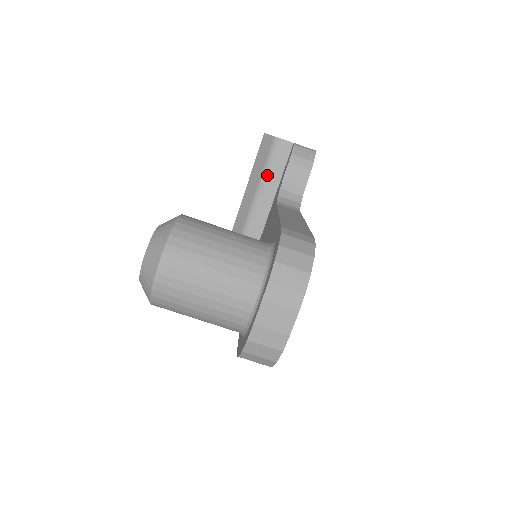
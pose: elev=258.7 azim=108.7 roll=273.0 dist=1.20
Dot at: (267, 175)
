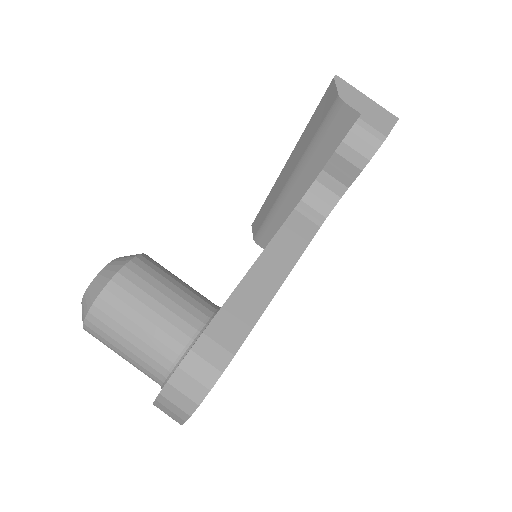
Dot at: (320, 139)
